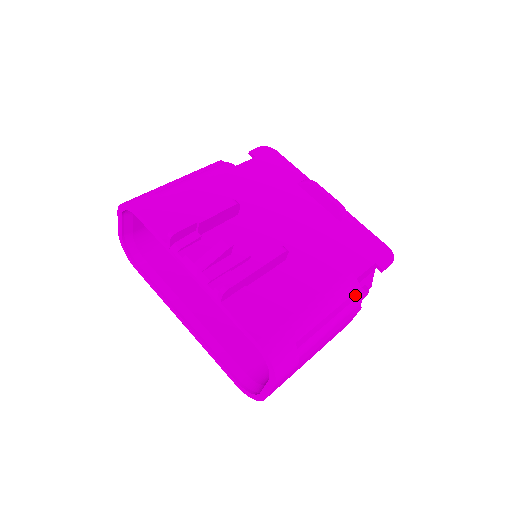
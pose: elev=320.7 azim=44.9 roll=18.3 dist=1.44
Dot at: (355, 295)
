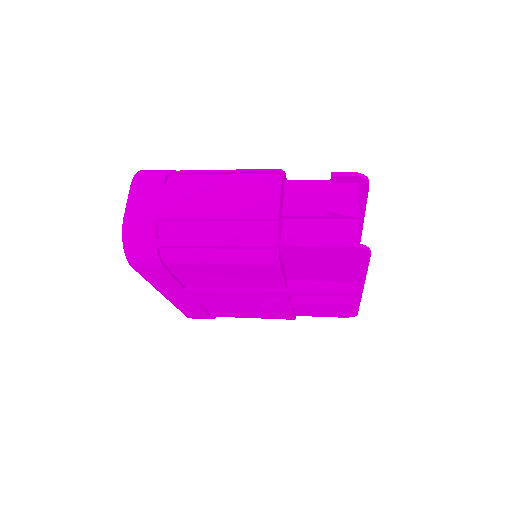
Dot at: occluded
